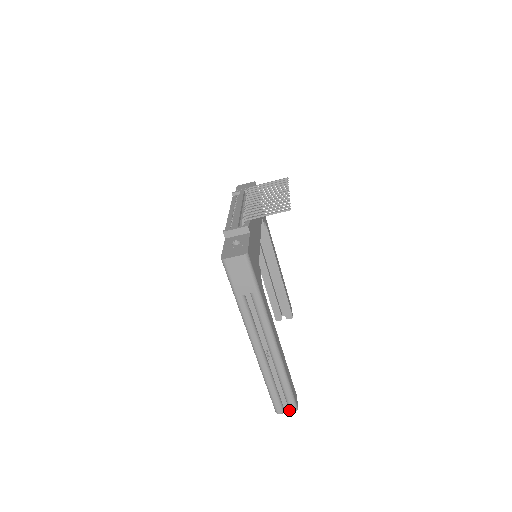
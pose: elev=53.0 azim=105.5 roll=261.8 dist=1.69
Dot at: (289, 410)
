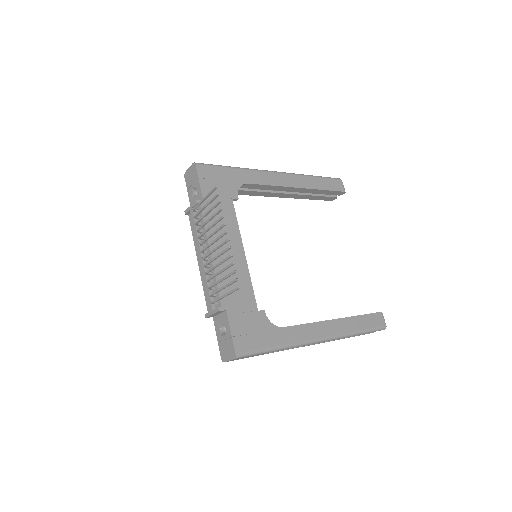
Dot at: occluded
